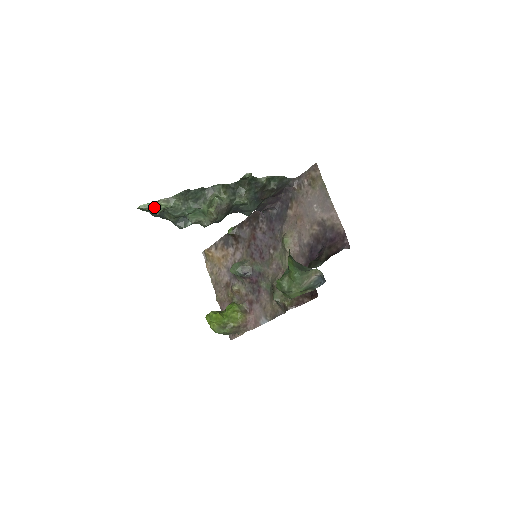
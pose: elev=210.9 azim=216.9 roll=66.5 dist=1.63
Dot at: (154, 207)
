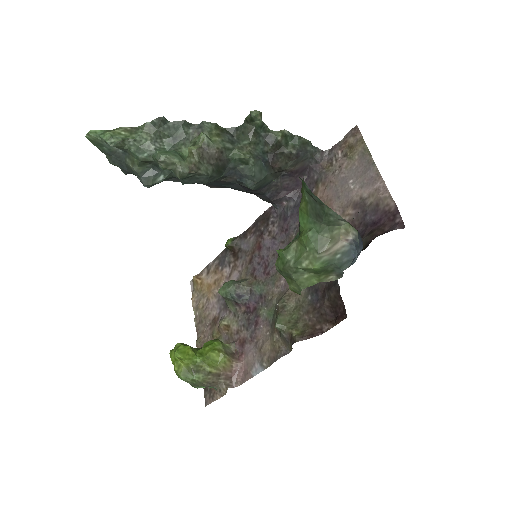
Dot at: (108, 133)
